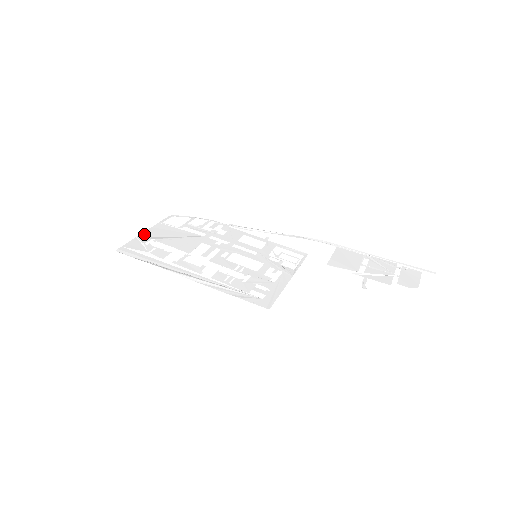
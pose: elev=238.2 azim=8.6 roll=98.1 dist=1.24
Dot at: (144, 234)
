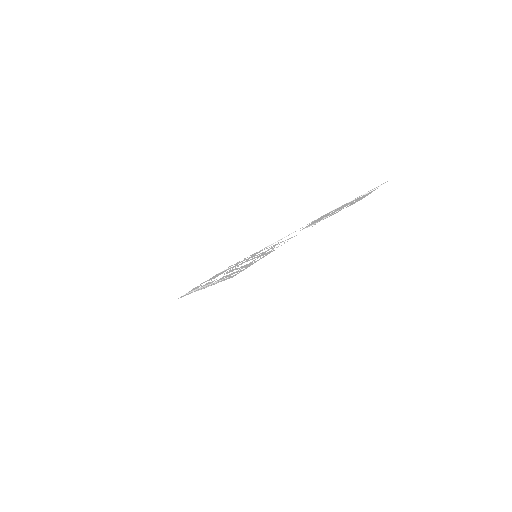
Dot at: occluded
